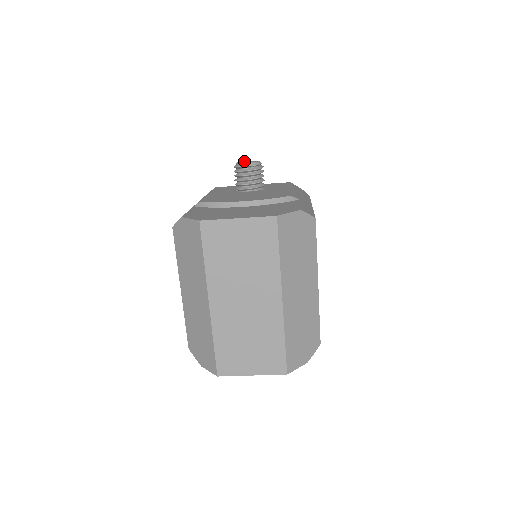
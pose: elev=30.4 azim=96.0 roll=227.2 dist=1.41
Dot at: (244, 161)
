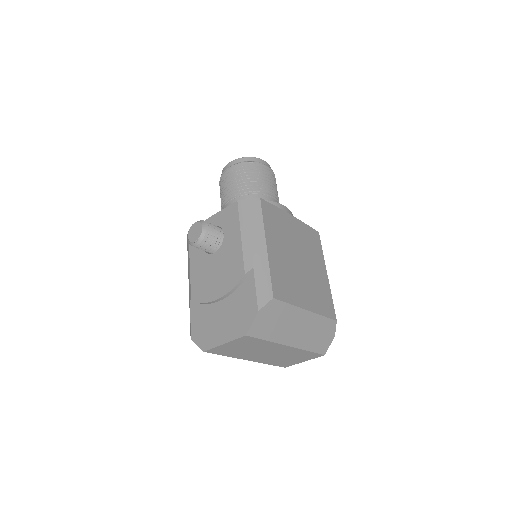
Dot at: (191, 228)
